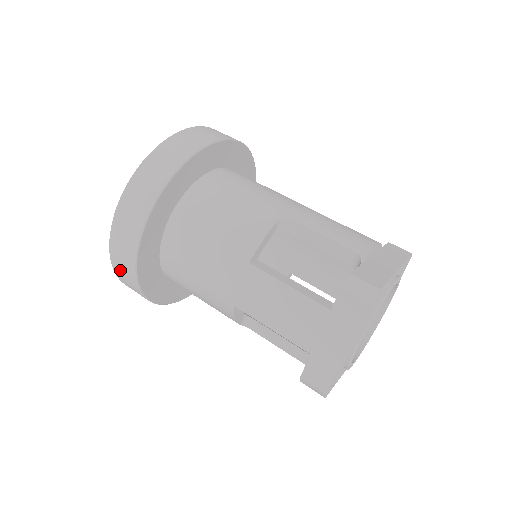
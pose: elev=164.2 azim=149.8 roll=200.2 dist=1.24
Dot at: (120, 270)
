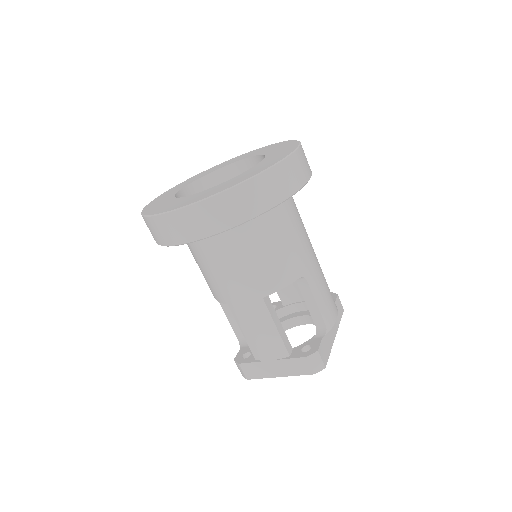
Dot at: (156, 227)
